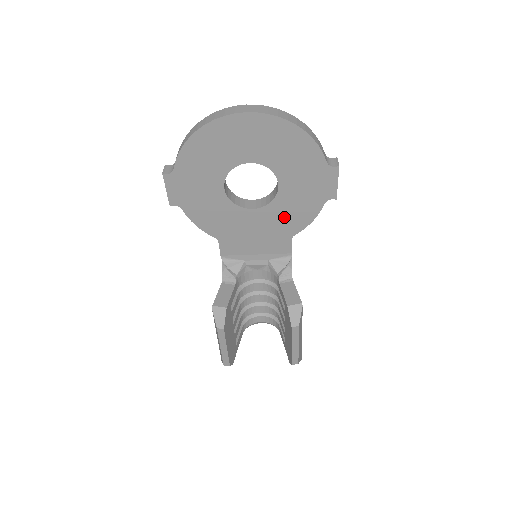
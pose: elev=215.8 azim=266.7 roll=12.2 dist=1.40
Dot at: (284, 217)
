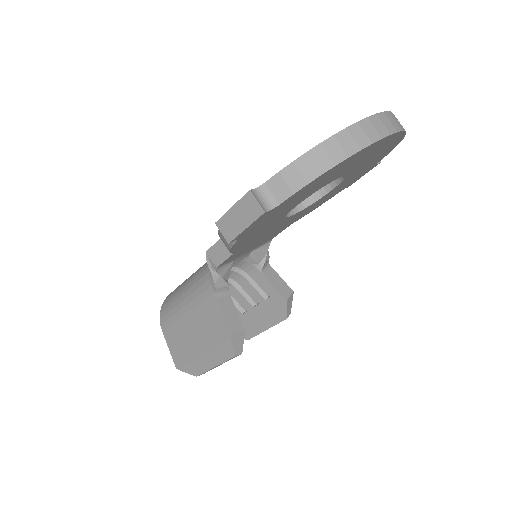
Dot at: (304, 212)
